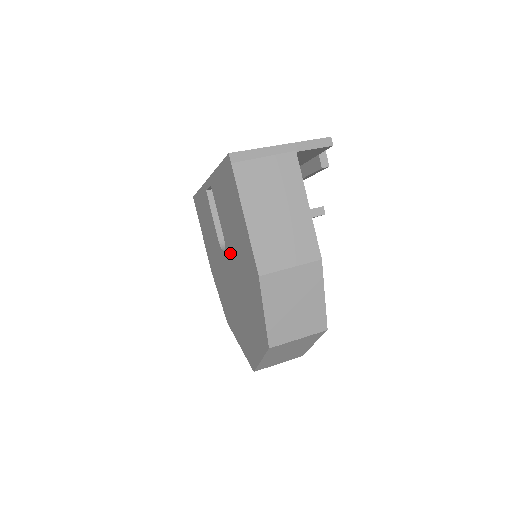
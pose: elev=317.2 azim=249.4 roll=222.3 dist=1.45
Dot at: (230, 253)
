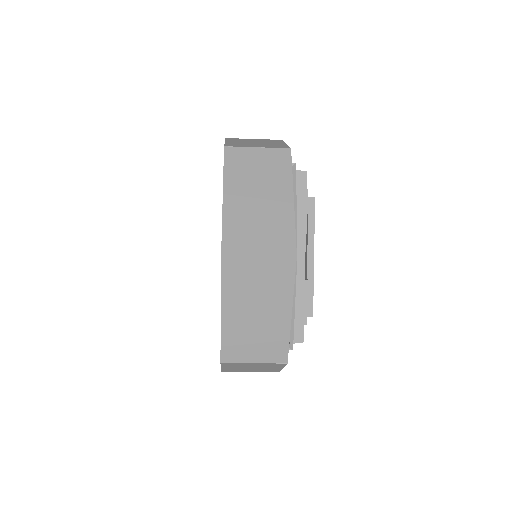
Dot at: occluded
